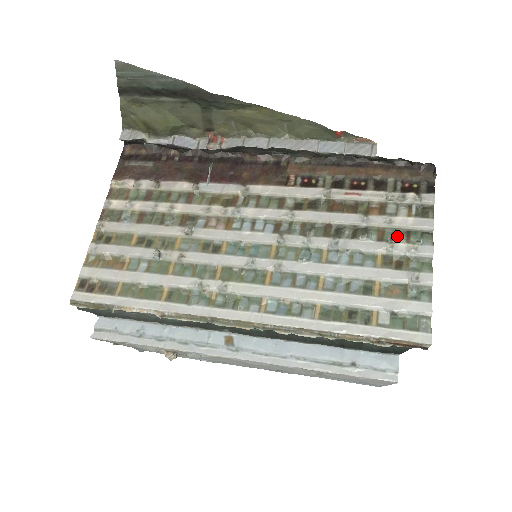
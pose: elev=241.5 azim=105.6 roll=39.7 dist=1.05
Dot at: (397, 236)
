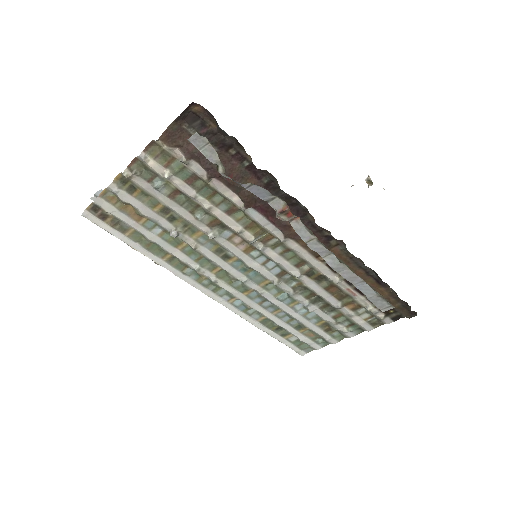
Dot at: (345, 322)
